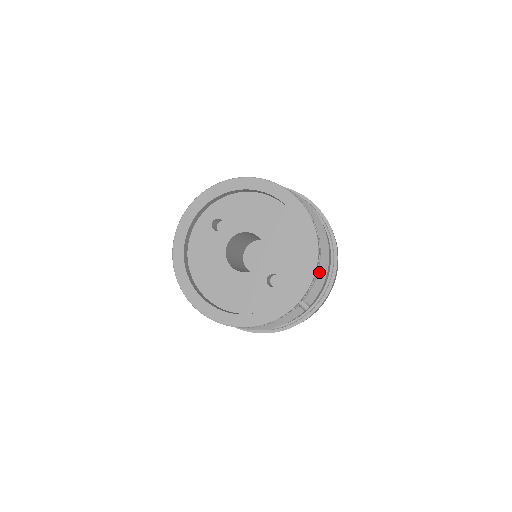
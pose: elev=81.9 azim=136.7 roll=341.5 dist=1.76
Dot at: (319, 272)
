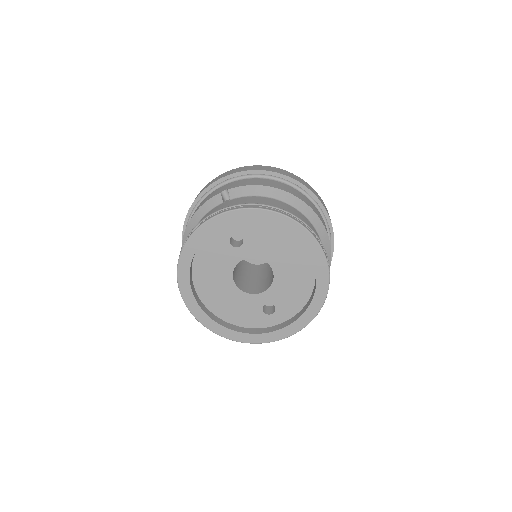
Dot at: occluded
